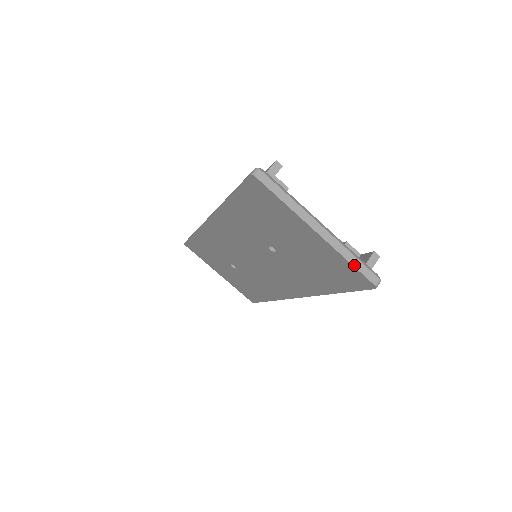
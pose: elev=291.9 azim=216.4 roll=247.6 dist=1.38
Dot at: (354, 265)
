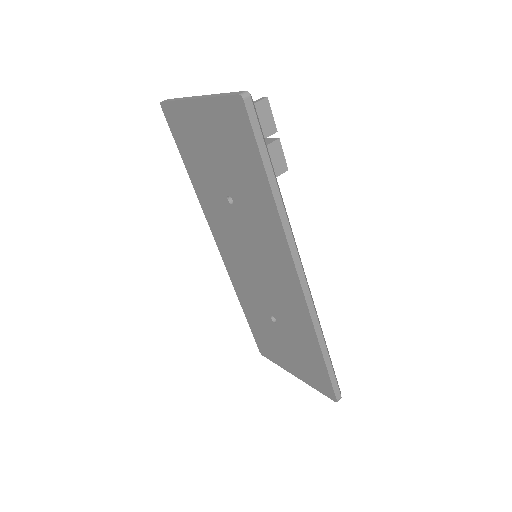
Dot at: (221, 96)
